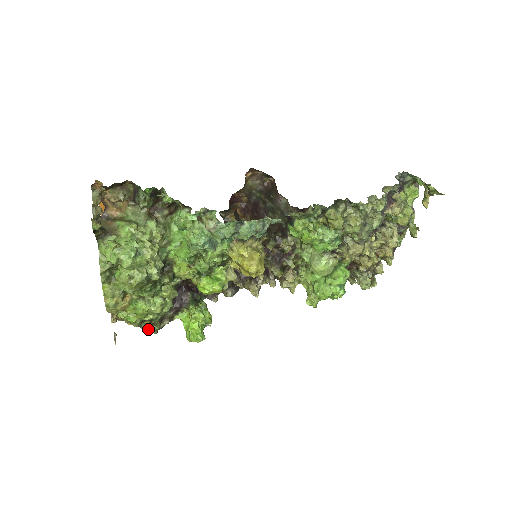
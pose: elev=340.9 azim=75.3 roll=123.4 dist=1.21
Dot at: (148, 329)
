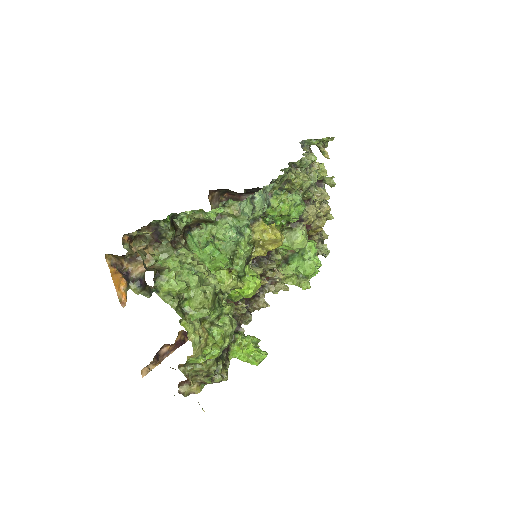
Dot at: (221, 376)
